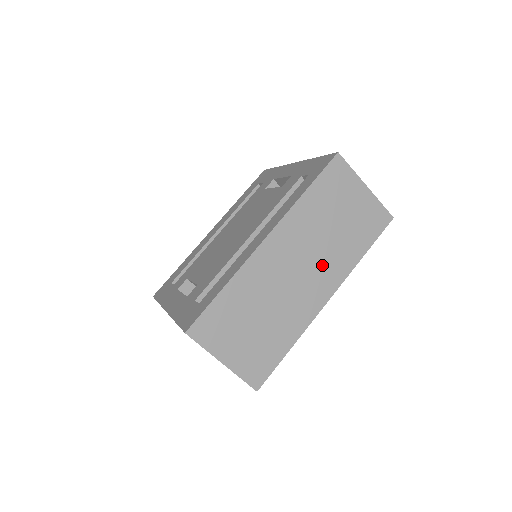
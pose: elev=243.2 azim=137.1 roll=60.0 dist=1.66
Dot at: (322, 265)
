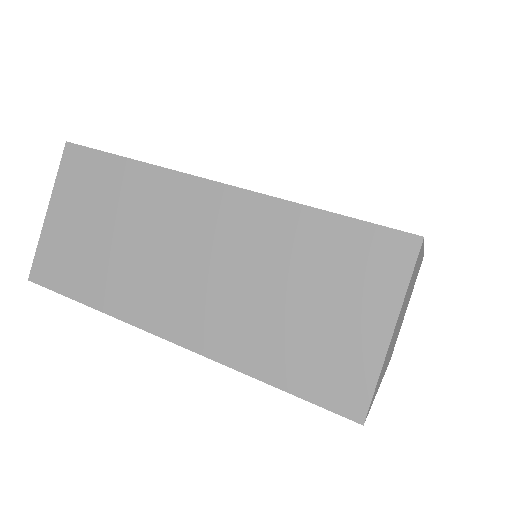
Dot at: (217, 302)
